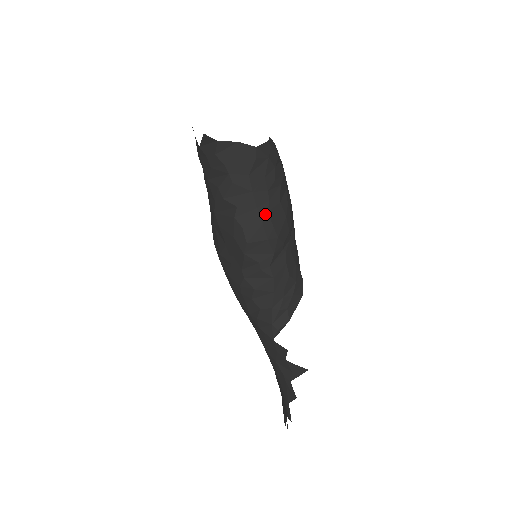
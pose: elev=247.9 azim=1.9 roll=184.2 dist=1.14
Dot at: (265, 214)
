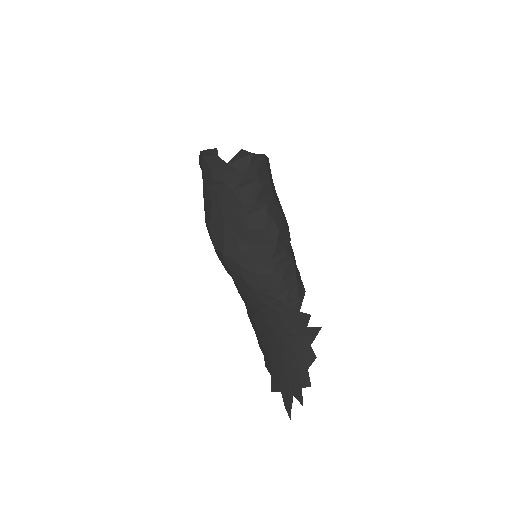
Dot at: (281, 209)
